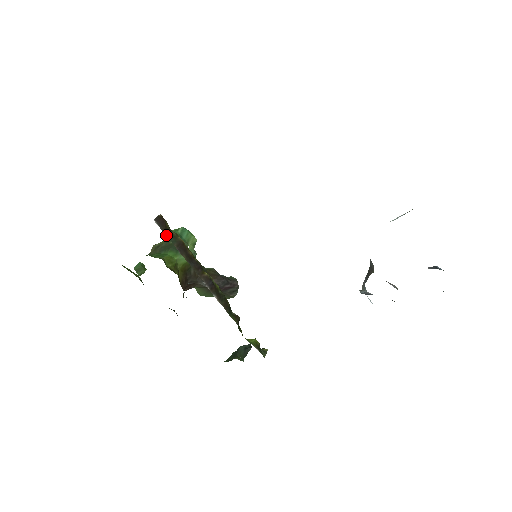
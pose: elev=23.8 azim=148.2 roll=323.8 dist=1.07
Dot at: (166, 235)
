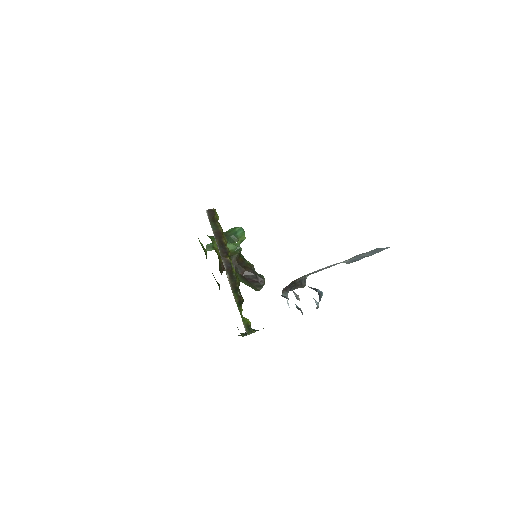
Dot at: (211, 223)
